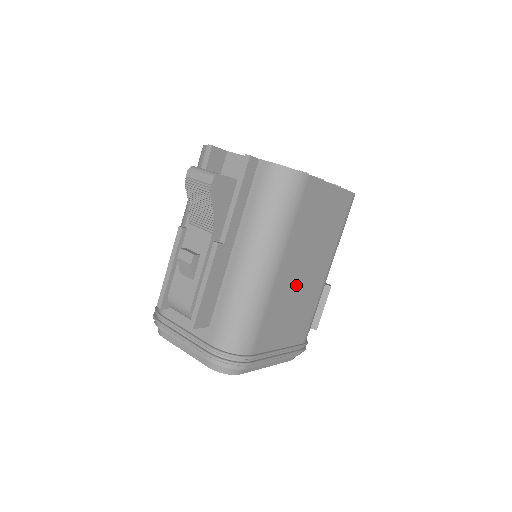
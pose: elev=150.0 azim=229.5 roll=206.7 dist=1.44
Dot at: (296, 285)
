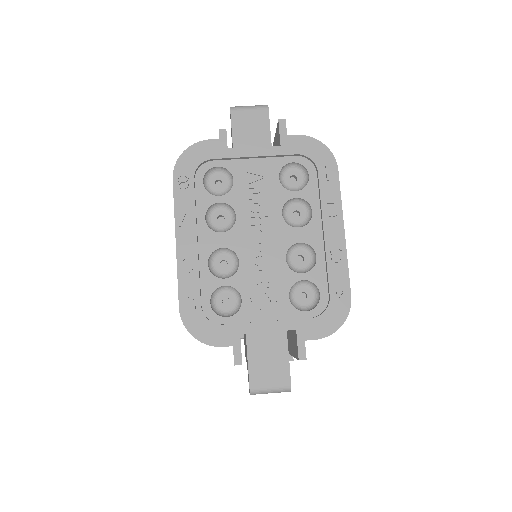
Dot at: occluded
